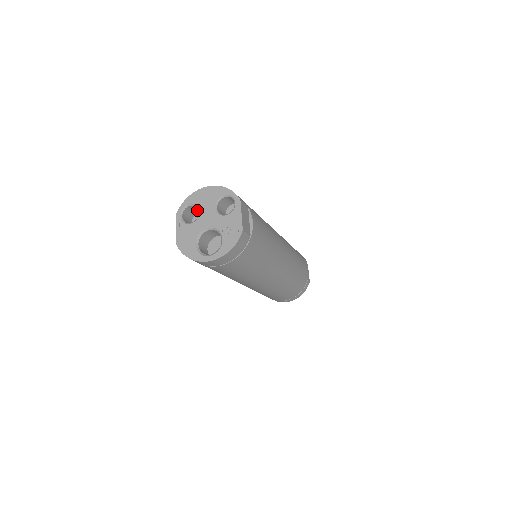
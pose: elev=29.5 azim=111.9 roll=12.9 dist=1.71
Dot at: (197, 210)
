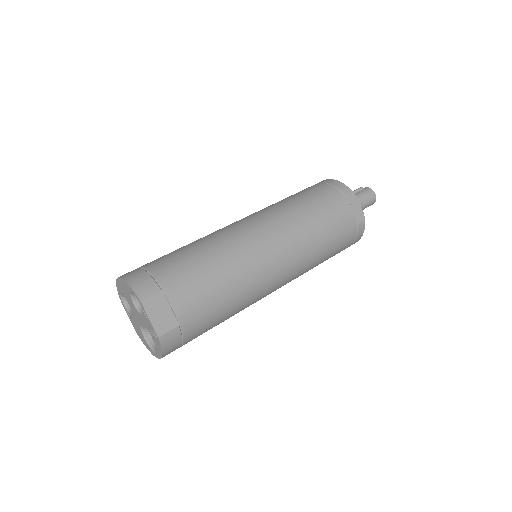
Dot at: occluded
